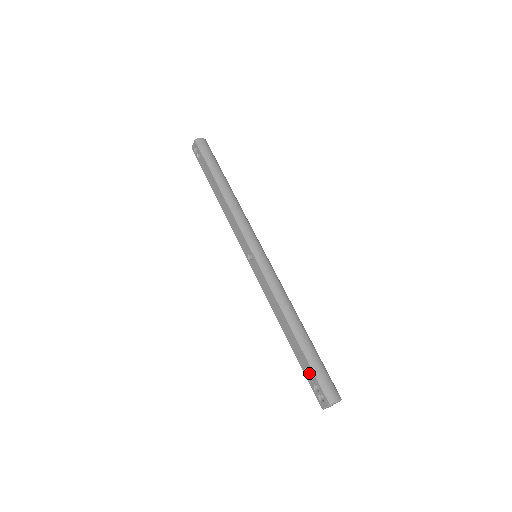
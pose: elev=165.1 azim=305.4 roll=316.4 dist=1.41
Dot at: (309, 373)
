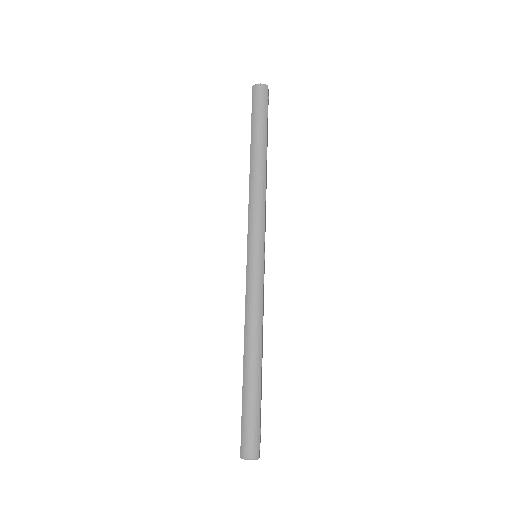
Dot at: (242, 413)
